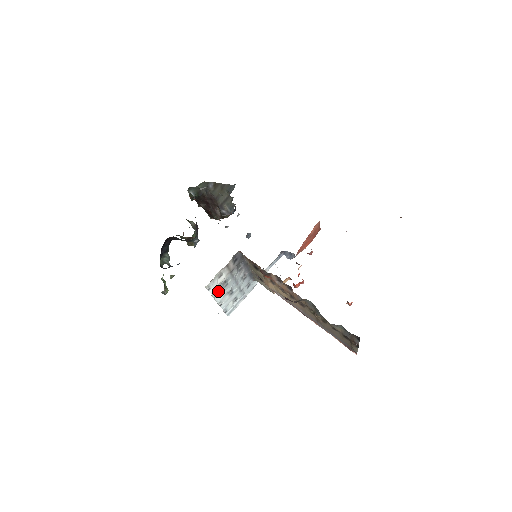
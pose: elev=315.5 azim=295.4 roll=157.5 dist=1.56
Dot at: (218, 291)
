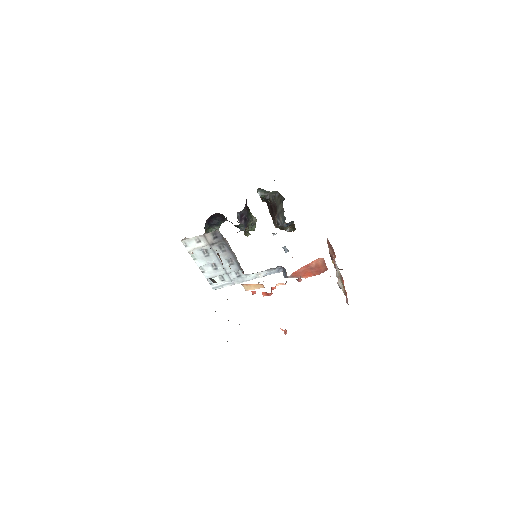
Dot at: (198, 255)
